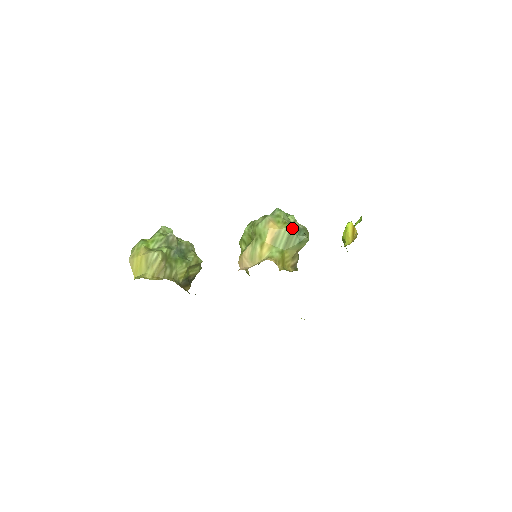
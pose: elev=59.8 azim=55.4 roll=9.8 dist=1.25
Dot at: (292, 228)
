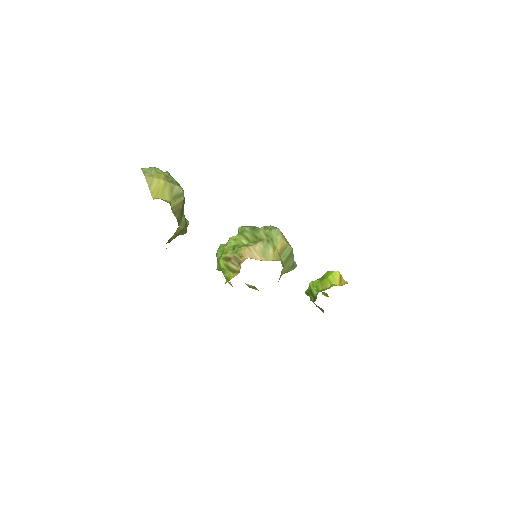
Dot at: occluded
